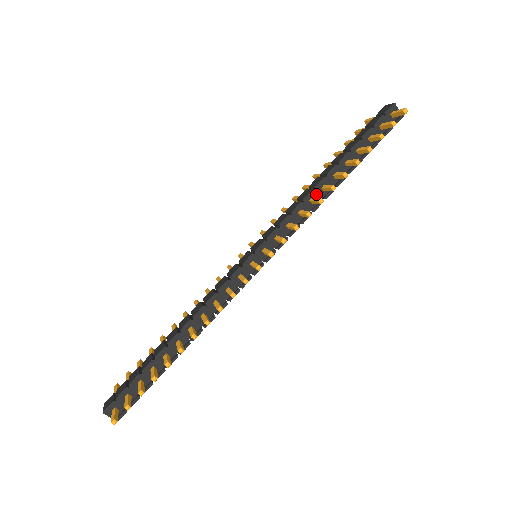
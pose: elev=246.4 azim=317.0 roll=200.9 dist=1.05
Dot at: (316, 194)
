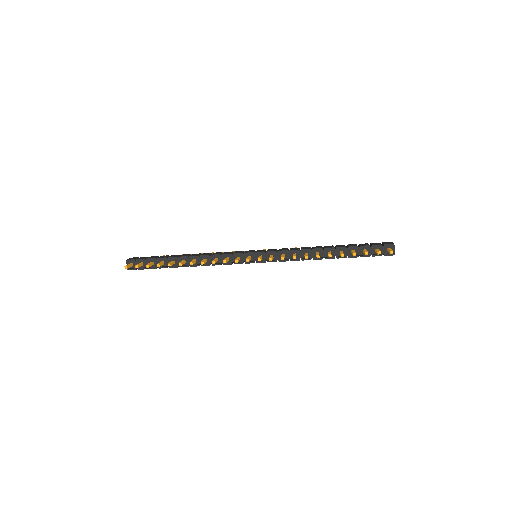
Dot at: (311, 253)
